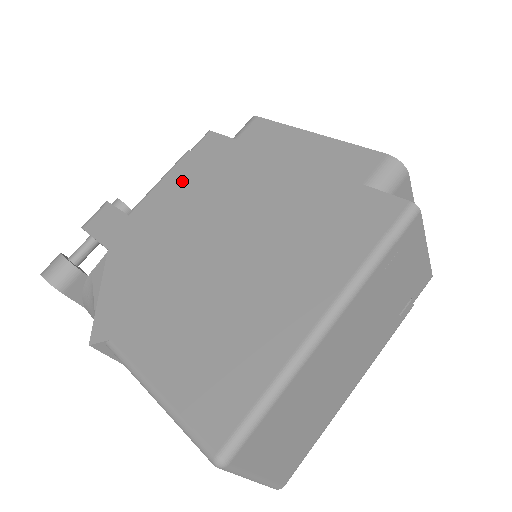
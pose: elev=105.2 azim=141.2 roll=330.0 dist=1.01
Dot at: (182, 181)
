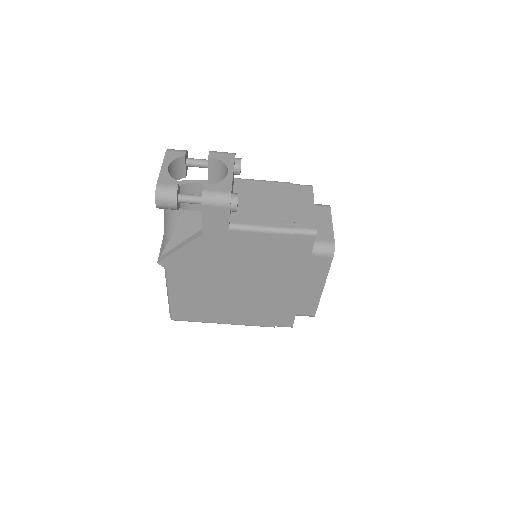
Dot at: (268, 246)
